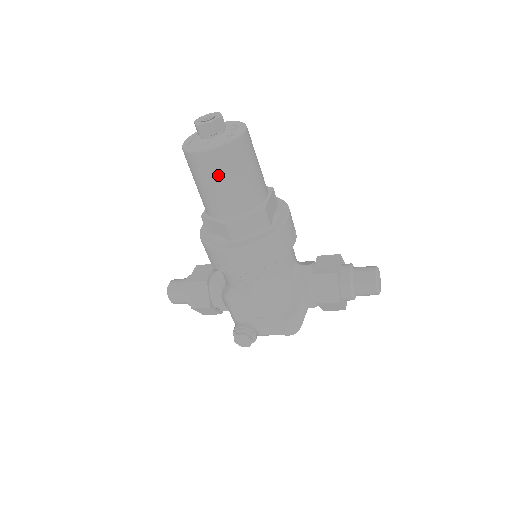
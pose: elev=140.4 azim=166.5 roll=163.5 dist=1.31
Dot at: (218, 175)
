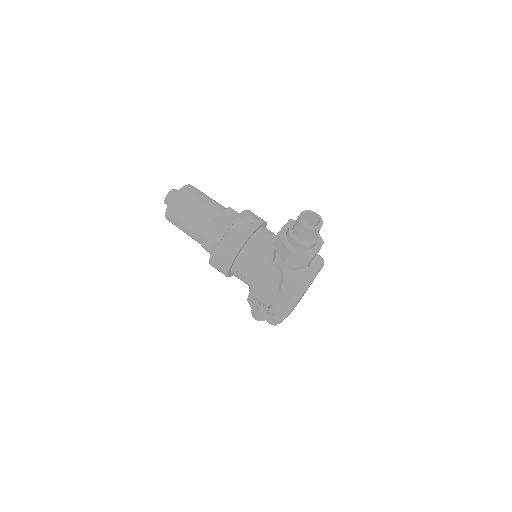
Dot at: (179, 221)
